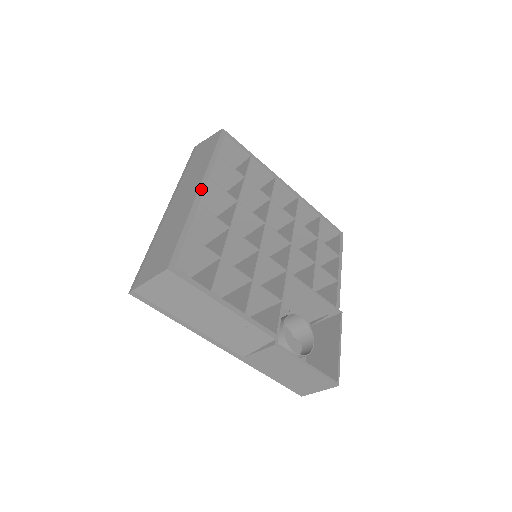
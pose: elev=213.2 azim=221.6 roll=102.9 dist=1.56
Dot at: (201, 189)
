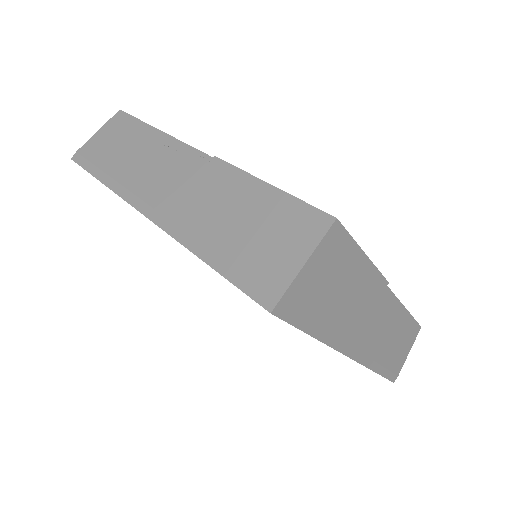
Dot at: occluded
